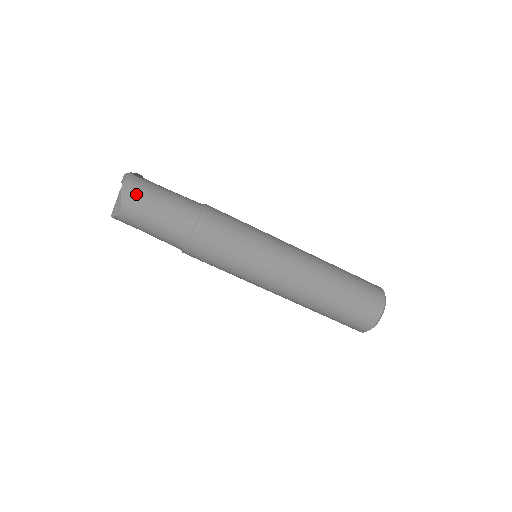
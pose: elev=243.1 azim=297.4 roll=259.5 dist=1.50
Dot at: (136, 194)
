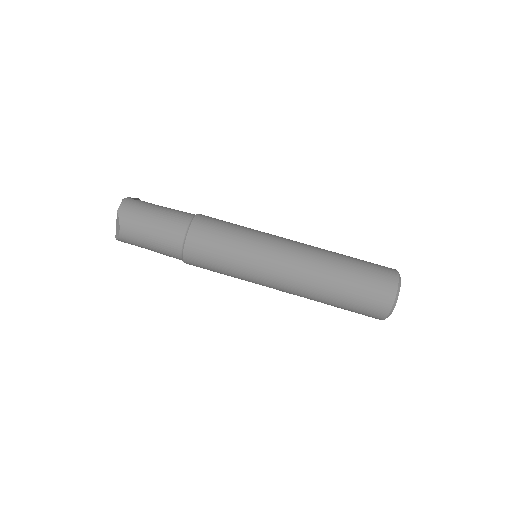
Dot at: (131, 213)
